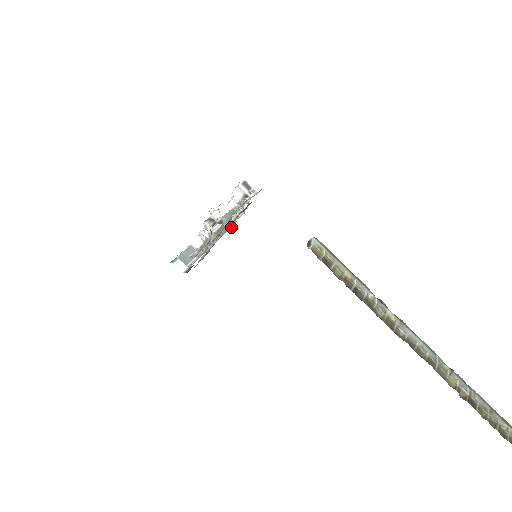
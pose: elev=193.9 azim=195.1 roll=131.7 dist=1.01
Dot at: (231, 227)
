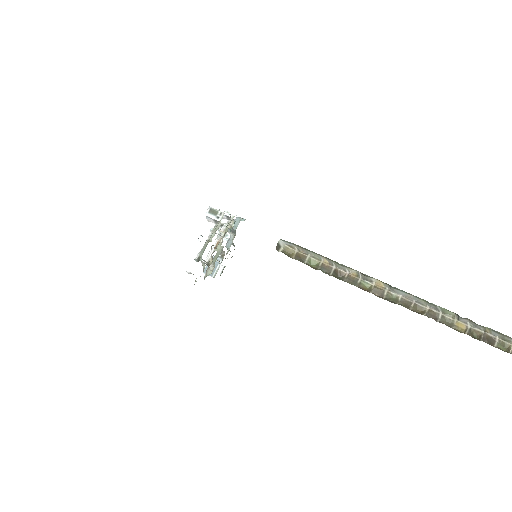
Dot at: occluded
